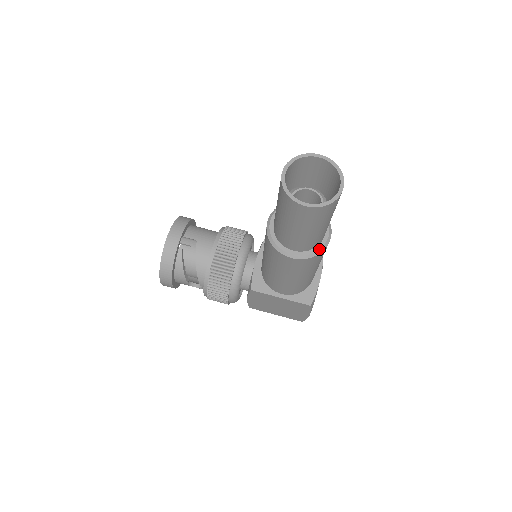
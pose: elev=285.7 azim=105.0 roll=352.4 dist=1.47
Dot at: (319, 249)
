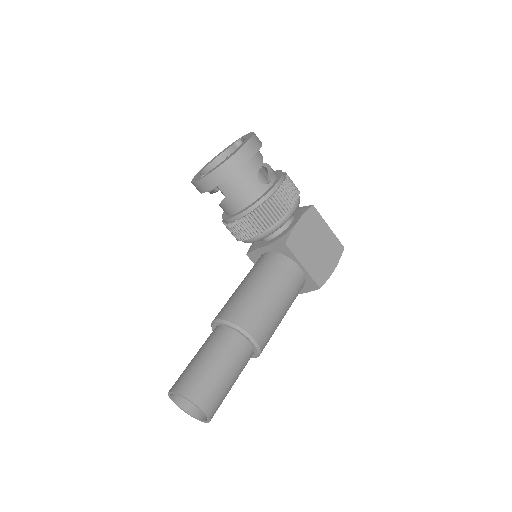
Dot at: occluded
